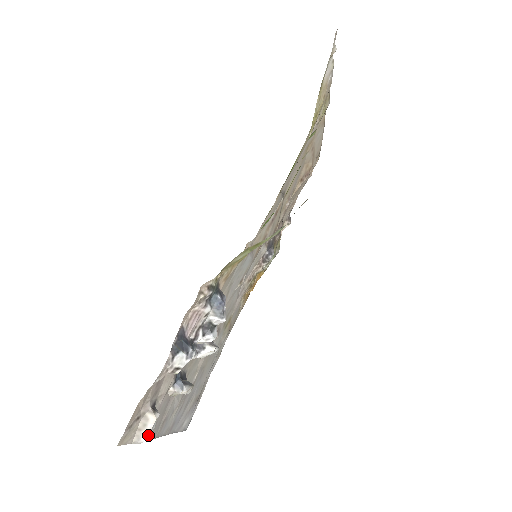
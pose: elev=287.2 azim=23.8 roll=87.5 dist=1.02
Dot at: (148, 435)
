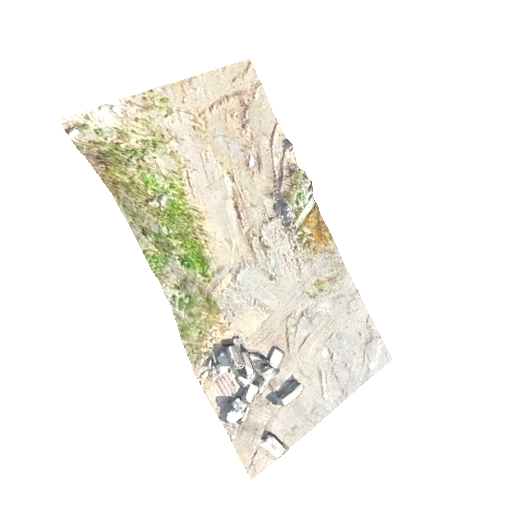
Dot at: (277, 452)
